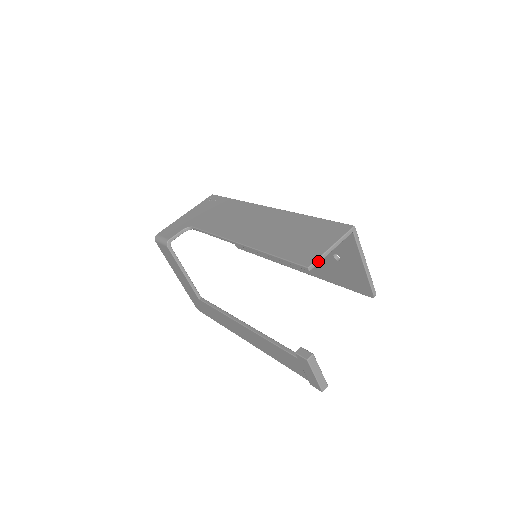
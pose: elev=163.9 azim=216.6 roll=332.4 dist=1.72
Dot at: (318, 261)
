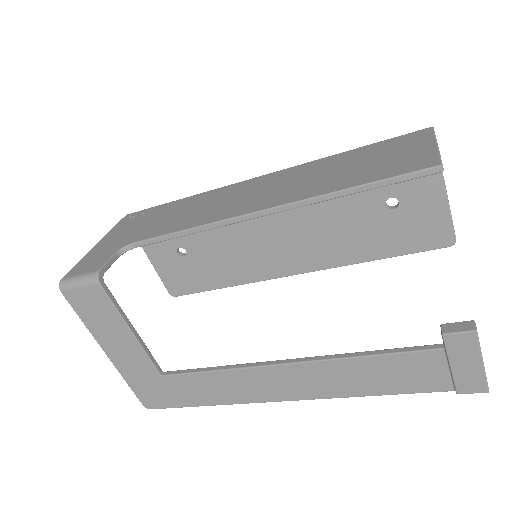
Dot at: occluded
